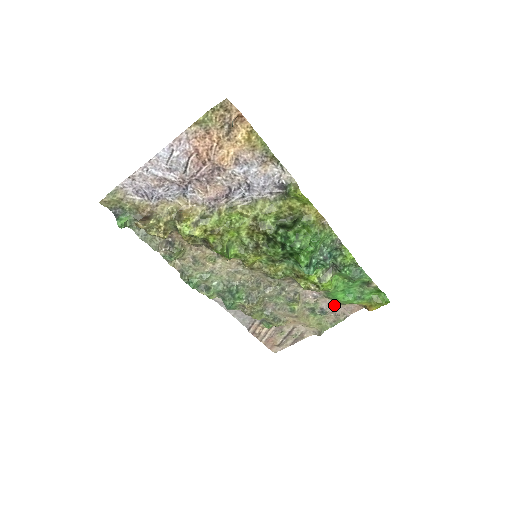
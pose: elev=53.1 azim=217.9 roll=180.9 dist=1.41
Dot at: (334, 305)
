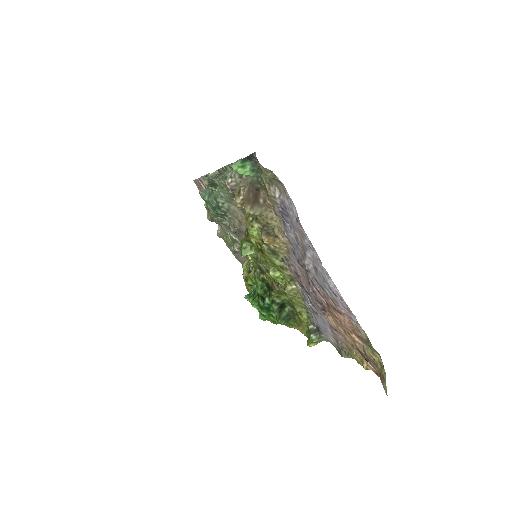
Dot at: occluded
